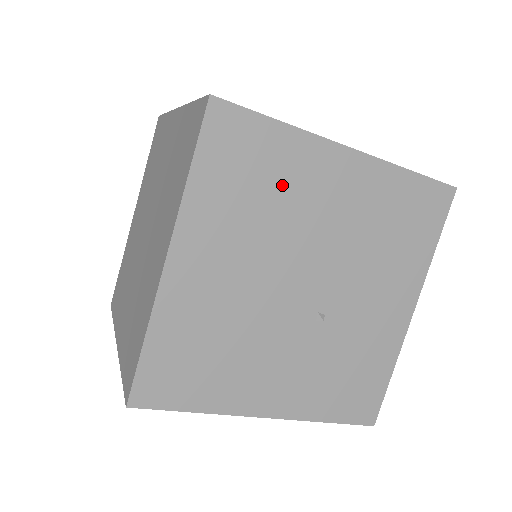
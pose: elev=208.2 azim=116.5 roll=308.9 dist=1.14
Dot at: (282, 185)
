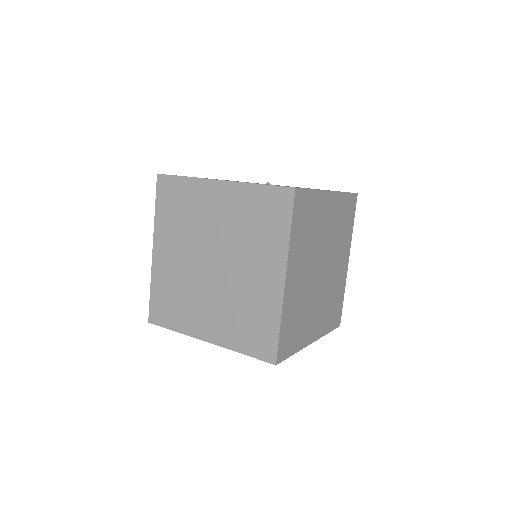
Dot at: occluded
